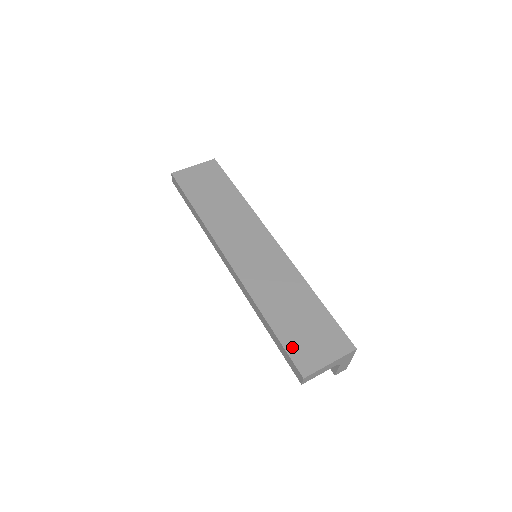
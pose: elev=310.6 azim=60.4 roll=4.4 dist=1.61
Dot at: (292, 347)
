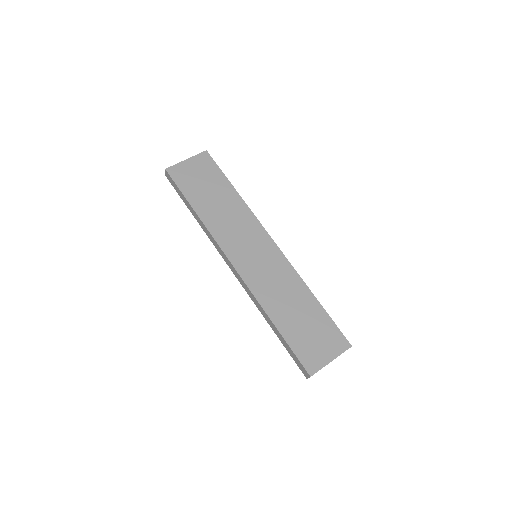
Dot at: (299, 349)
